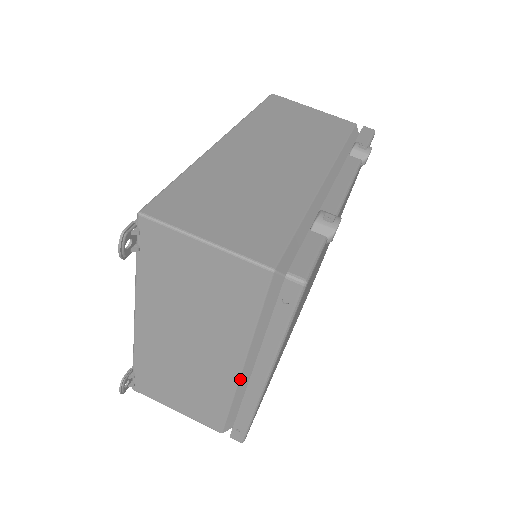
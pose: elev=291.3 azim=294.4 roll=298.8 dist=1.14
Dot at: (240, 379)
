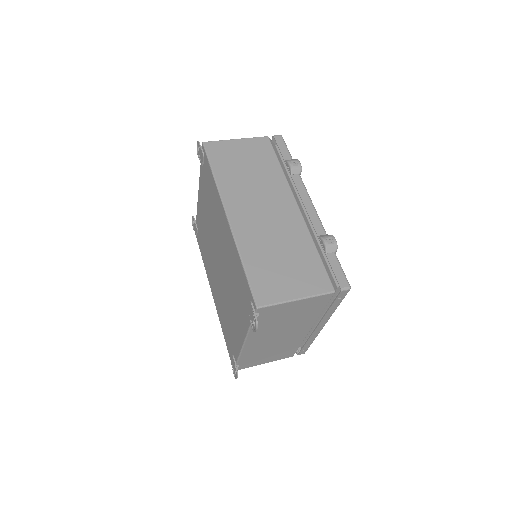
Dot at: occluded
